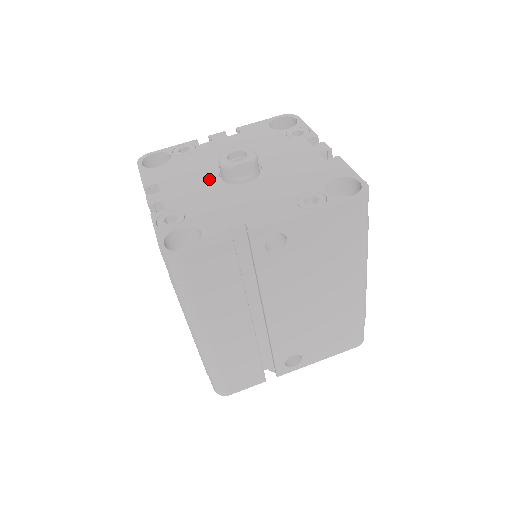
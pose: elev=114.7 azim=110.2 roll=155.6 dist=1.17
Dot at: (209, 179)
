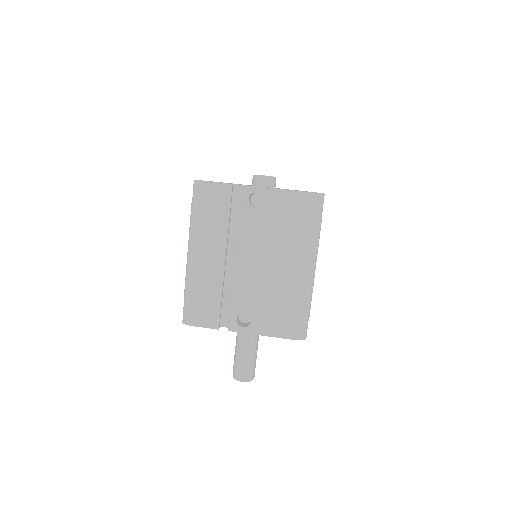
Dot at: occluded
